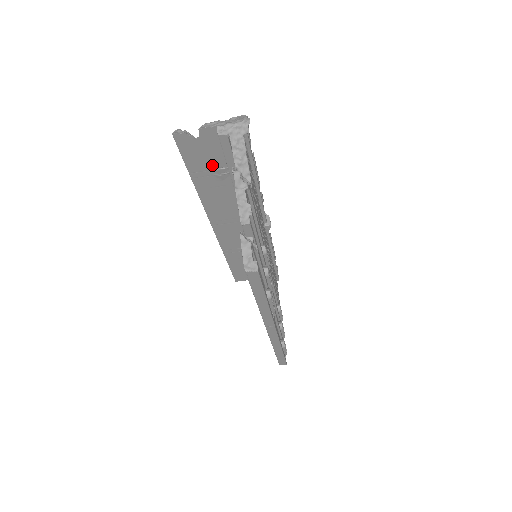
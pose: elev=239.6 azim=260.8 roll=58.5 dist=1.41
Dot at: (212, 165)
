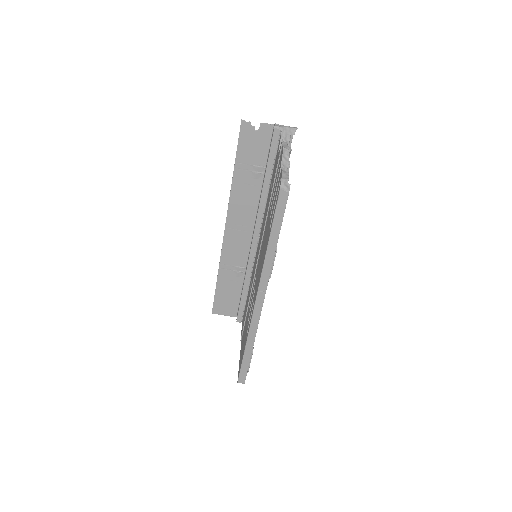
Dot at: (255, 160)
